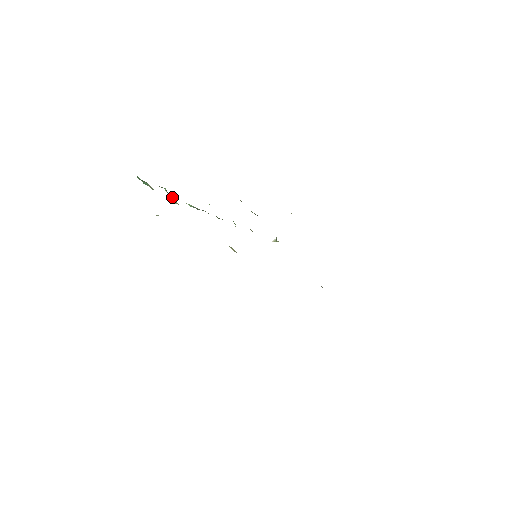
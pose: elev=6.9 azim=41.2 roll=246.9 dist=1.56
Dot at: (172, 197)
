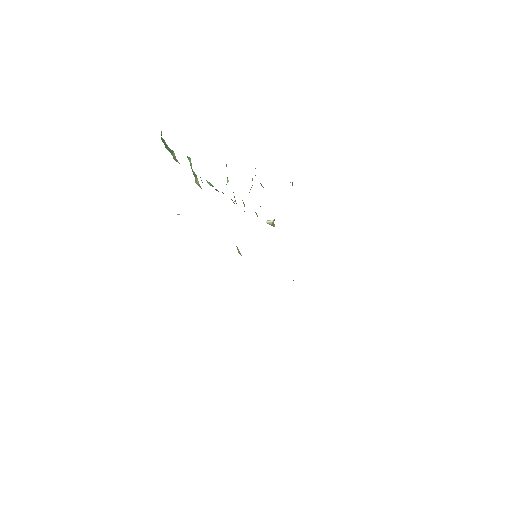
Dot at: (196, 175)
